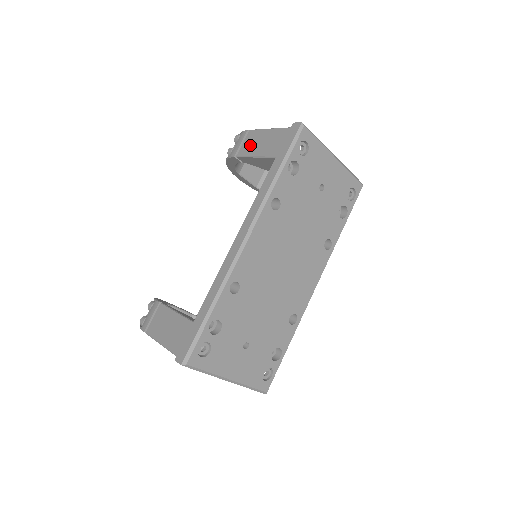
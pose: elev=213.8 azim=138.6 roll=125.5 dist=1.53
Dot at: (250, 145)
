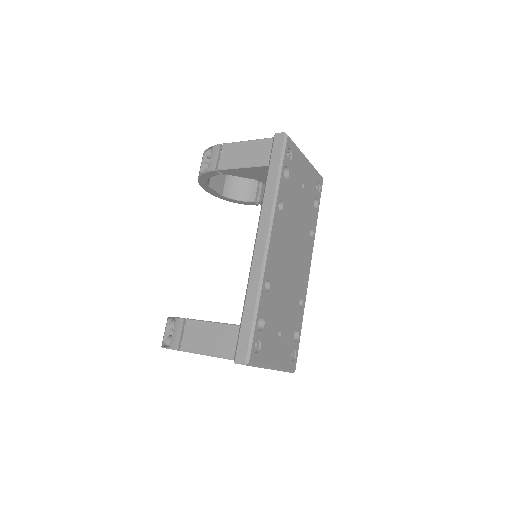
Dot at: (231, 158)
